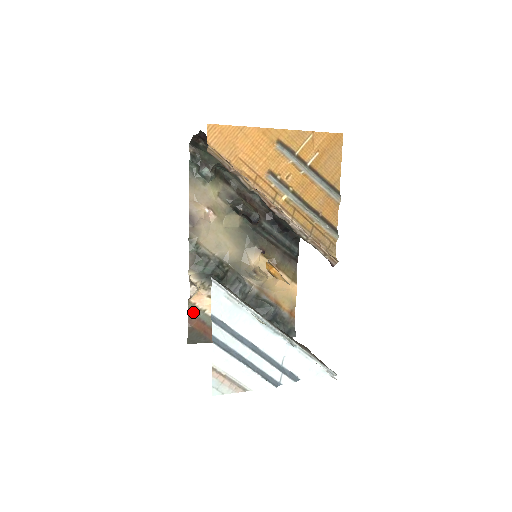
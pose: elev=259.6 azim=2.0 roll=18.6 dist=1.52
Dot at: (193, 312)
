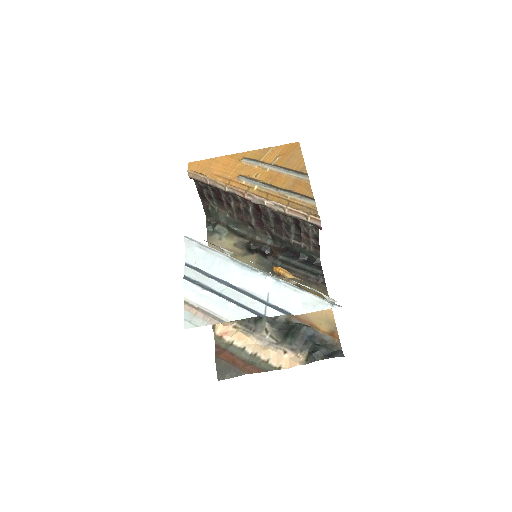
Dot at: (220, 345)
